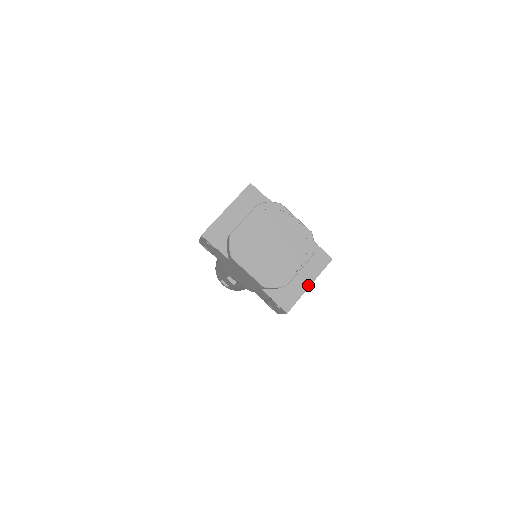
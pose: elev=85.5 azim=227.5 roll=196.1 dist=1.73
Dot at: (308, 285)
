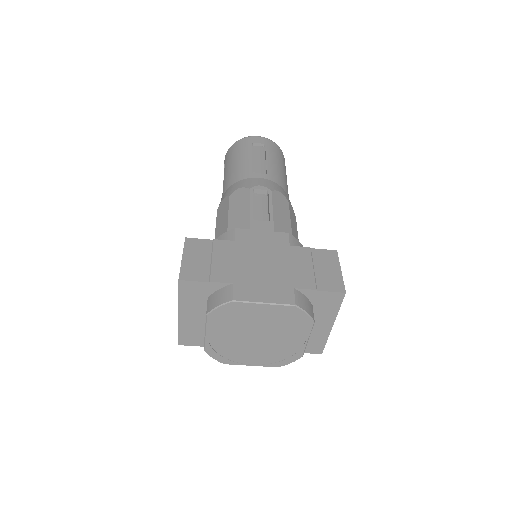
Dot at: (330, 327)
